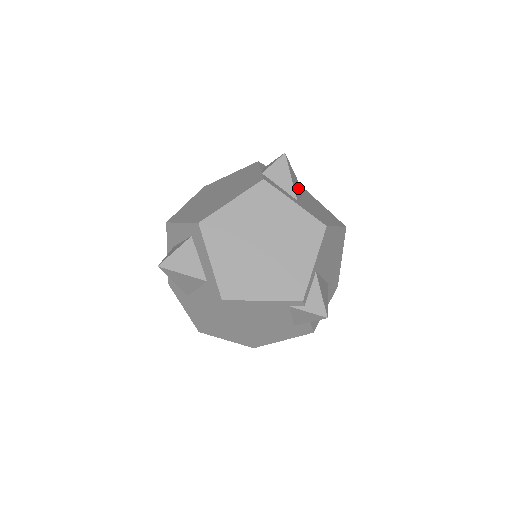
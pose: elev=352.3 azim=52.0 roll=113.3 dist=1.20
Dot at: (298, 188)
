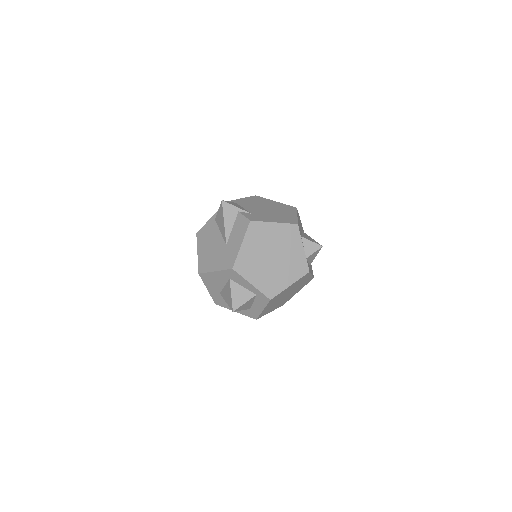
Dot at: occluded
